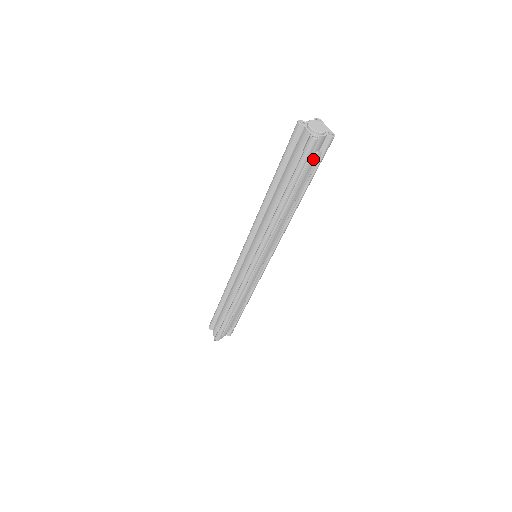
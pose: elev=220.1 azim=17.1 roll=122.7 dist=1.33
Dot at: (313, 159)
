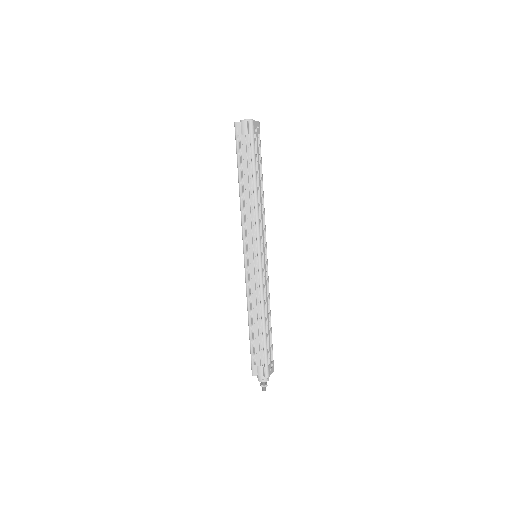
Dot at: (243, 140)
